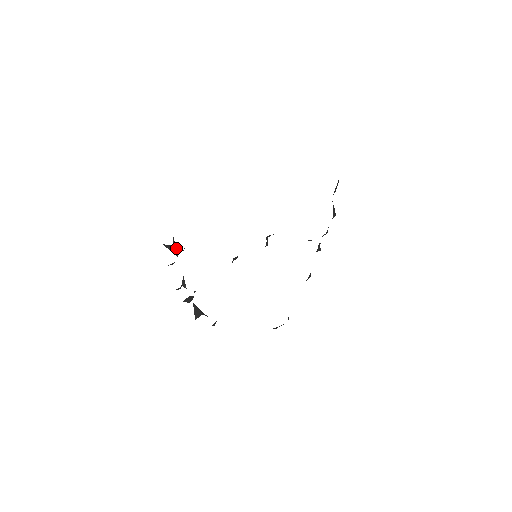
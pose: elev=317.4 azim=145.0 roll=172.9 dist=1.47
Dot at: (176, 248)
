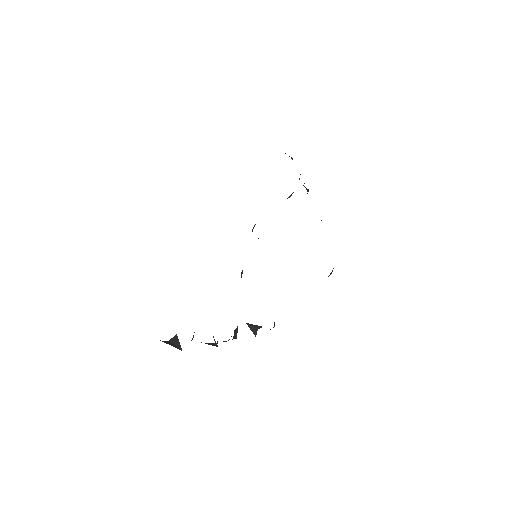
Dot at: occluded
